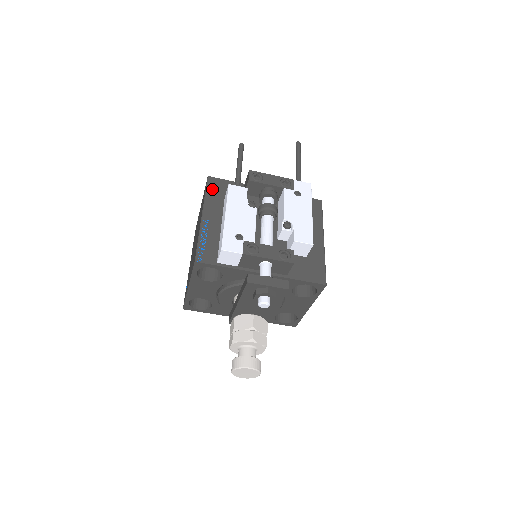
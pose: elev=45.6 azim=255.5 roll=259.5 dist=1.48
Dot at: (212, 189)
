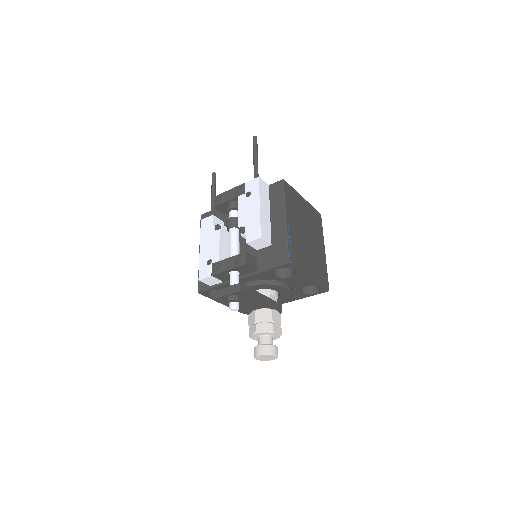
Dot at: occluded
